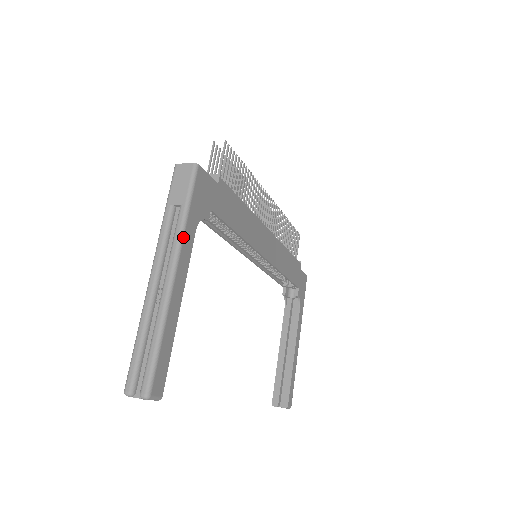
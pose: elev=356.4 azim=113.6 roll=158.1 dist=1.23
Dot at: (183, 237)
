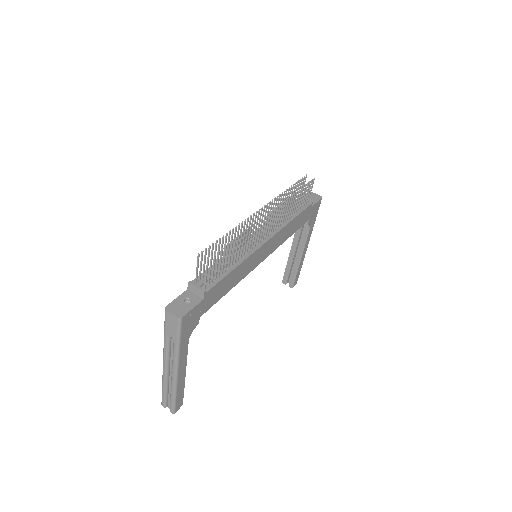
Dot at: (179, 356)
